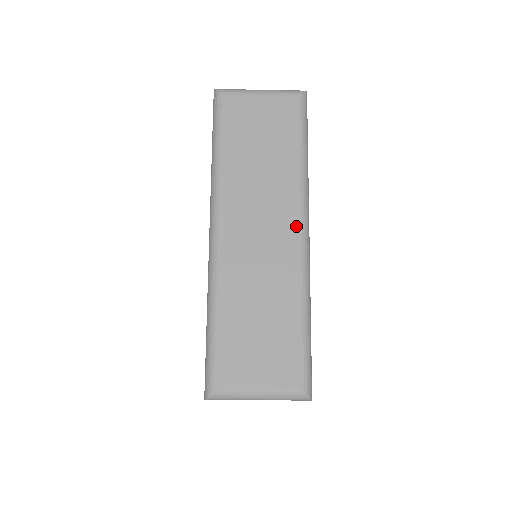
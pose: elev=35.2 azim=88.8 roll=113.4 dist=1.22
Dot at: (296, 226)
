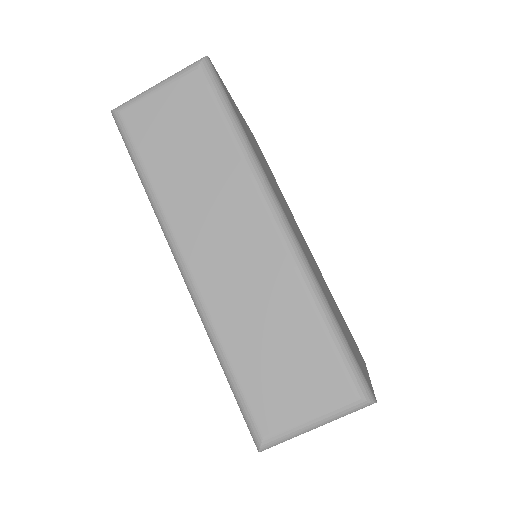
Dot at: (265, 216)
